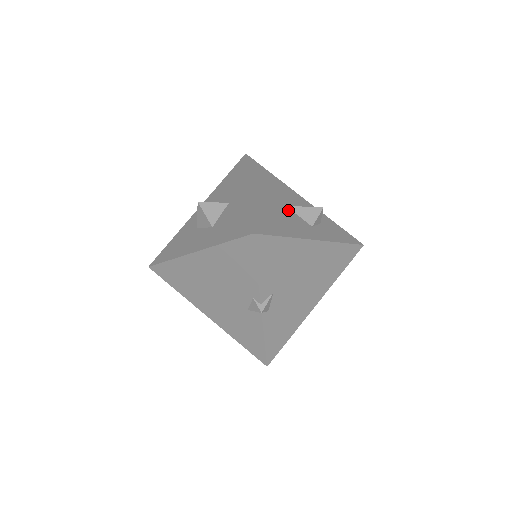
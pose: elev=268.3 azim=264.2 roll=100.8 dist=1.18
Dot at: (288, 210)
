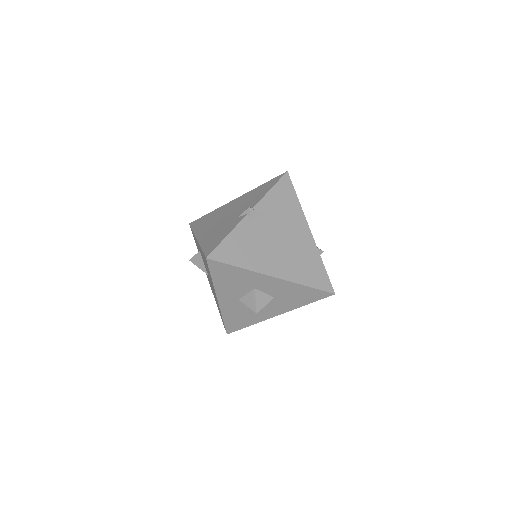
Dot at: occluded
